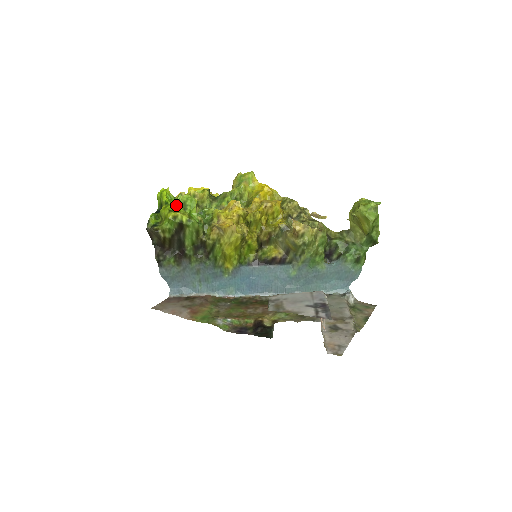
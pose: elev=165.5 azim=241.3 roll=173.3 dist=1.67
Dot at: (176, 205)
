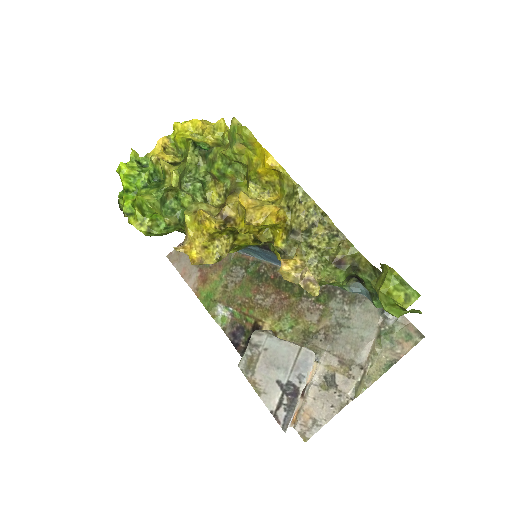
Dot at: (133, 205)
